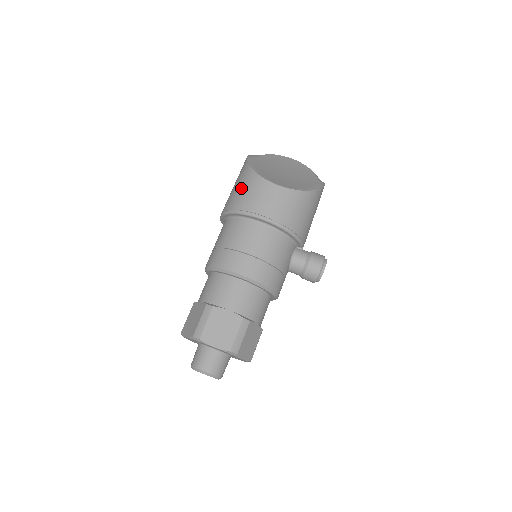
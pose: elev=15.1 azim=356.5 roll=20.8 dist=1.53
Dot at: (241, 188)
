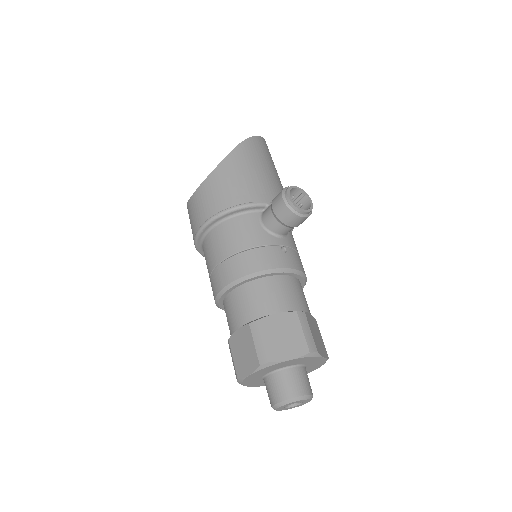
Dot at: occluded
